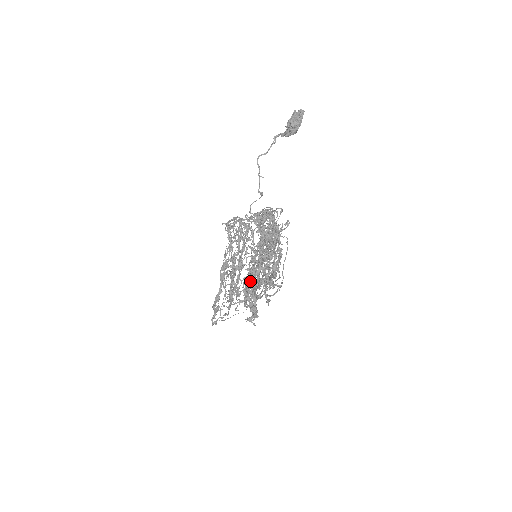
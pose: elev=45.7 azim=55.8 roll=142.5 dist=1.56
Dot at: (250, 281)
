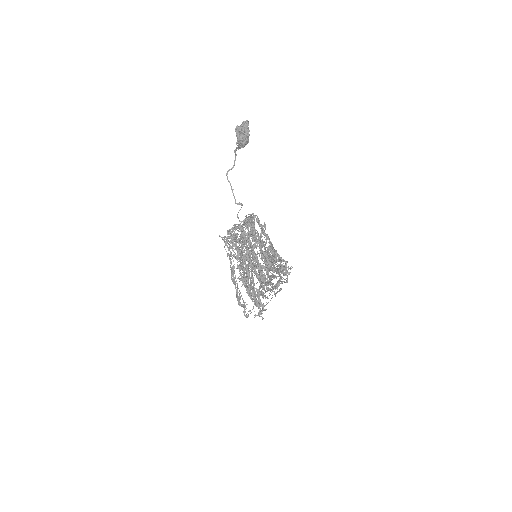
Dot at: occluded
